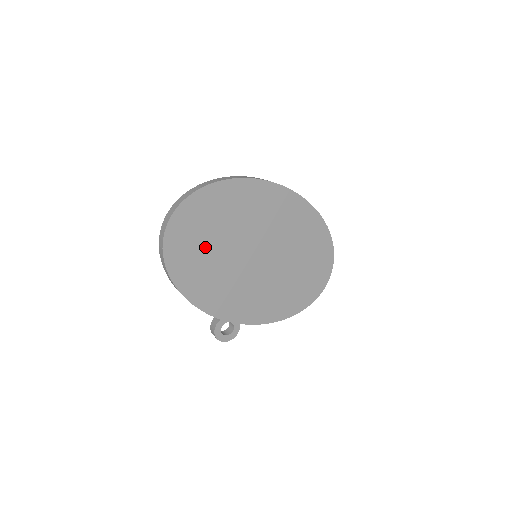
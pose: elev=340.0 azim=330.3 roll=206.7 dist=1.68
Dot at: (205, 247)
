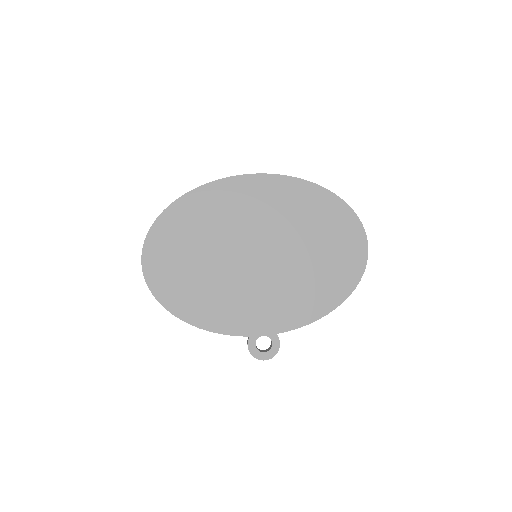
Dot at: (191, 270)
